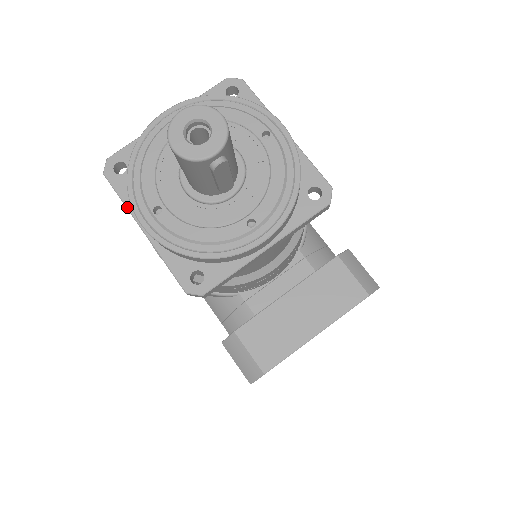
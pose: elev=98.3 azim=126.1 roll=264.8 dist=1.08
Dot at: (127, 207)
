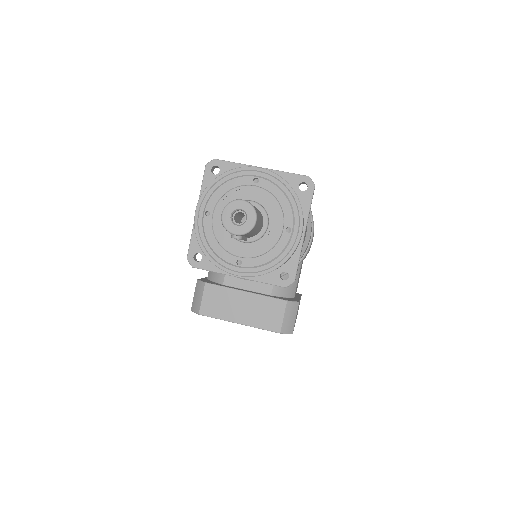
Dot at: (200, 193)
